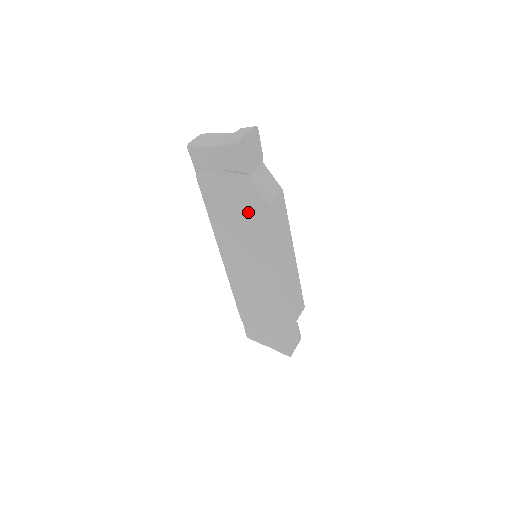
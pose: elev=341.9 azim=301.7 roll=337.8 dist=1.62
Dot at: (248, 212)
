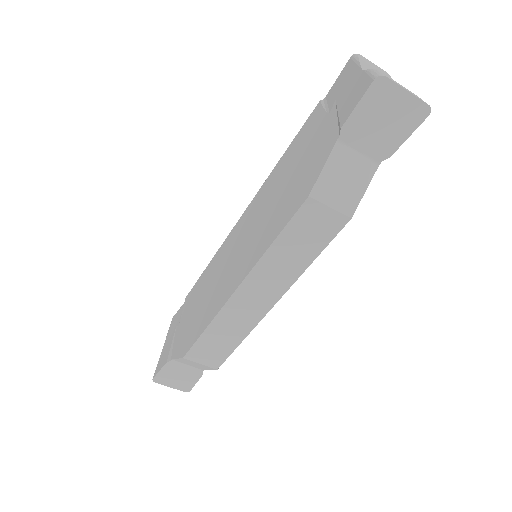
Dot at: (294, 186)
